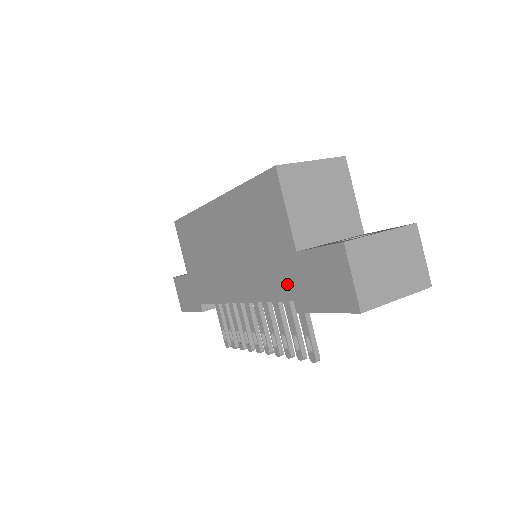
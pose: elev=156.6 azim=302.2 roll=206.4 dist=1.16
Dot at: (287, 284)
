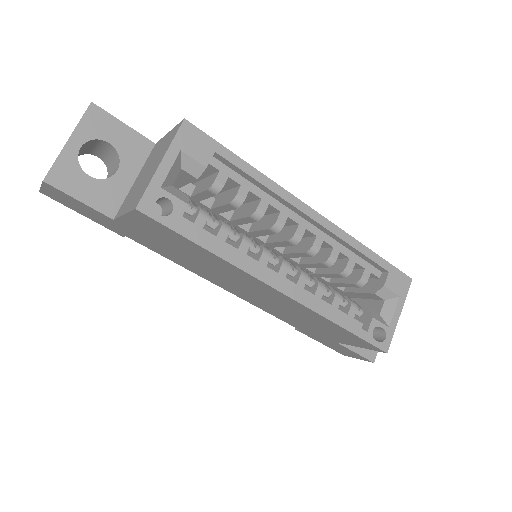
Dot at: (305, 331)
